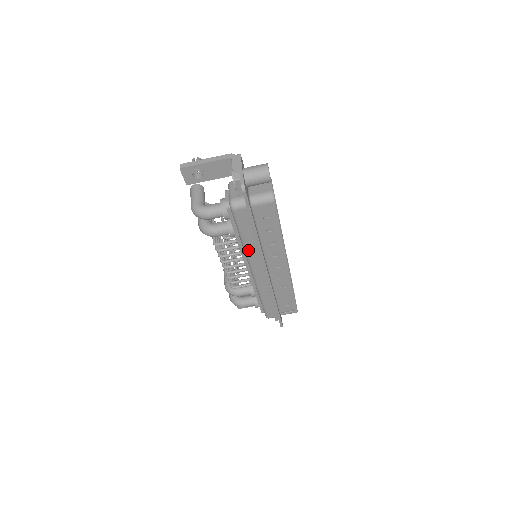
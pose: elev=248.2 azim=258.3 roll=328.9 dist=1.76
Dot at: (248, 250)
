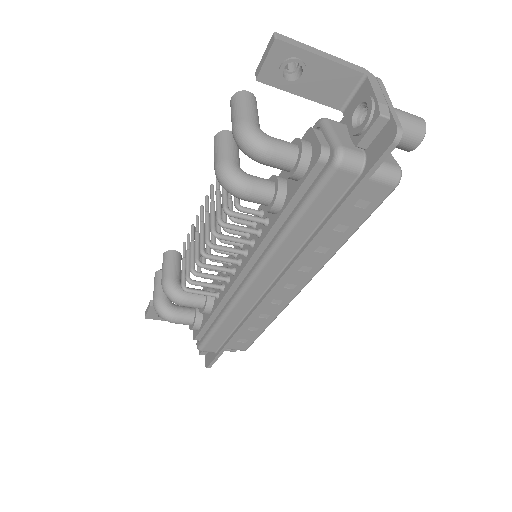
Dot at: (283, 245)
